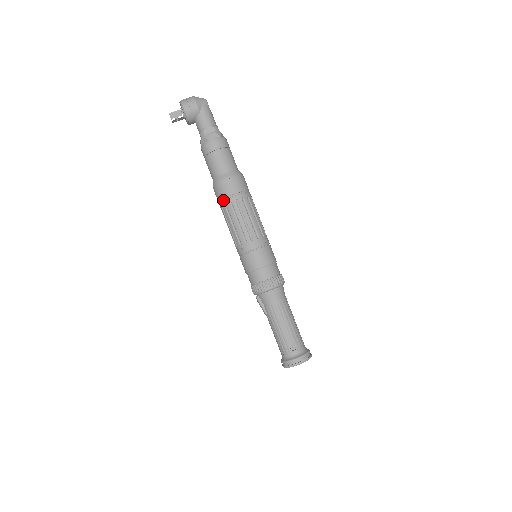
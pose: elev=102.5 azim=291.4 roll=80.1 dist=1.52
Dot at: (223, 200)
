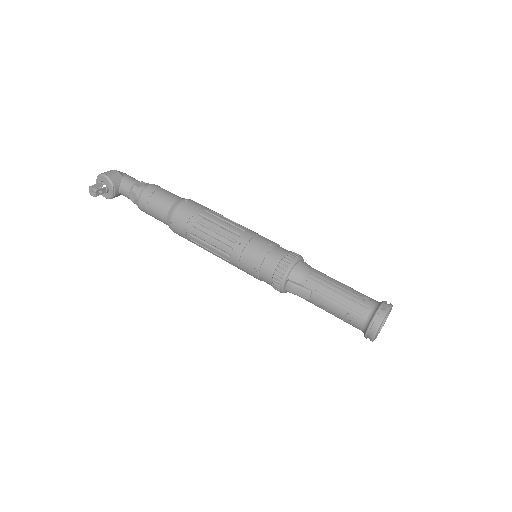
Dot at: (190, 219)
